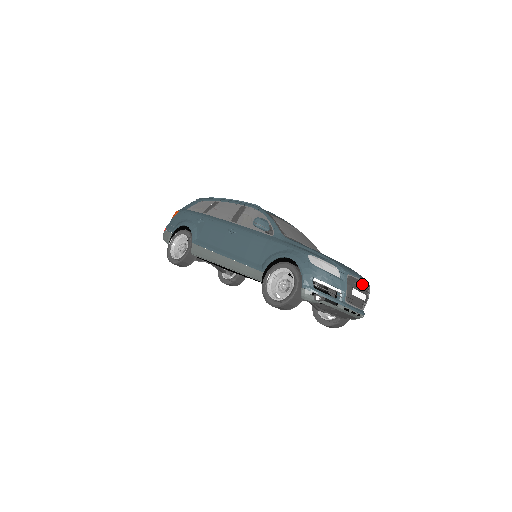
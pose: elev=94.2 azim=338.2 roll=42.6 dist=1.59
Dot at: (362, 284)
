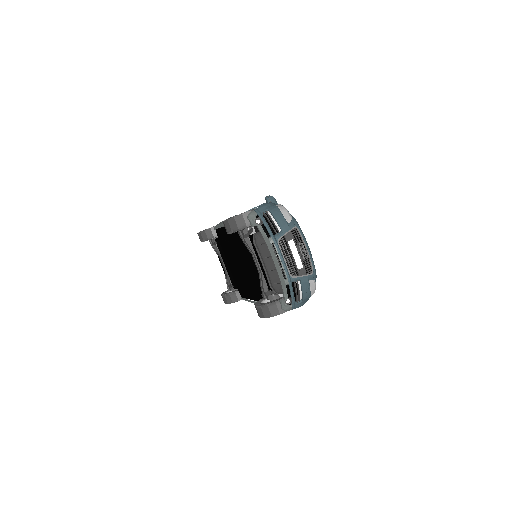
Dot at: (306, 252)
